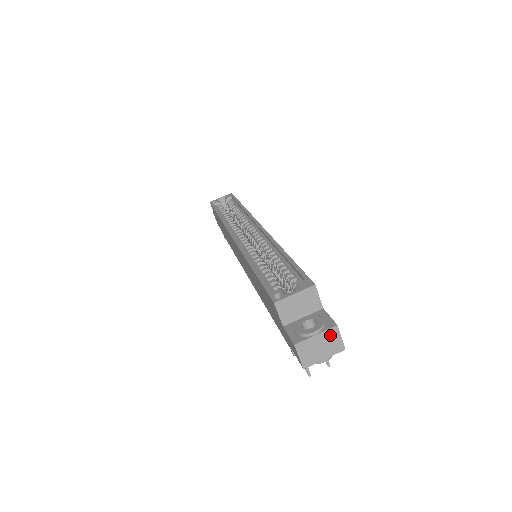
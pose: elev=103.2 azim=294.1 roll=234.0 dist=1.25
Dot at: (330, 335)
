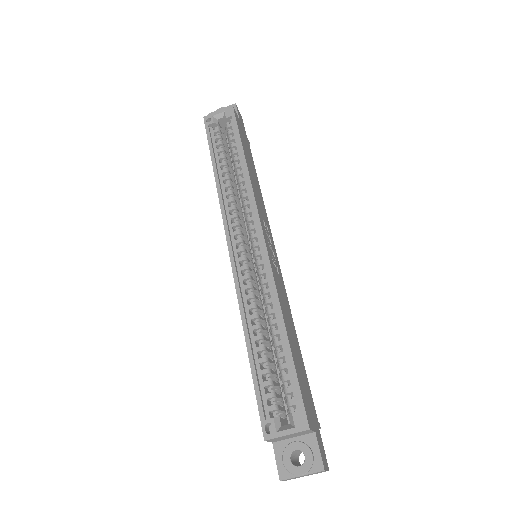
Dot at: occluded
